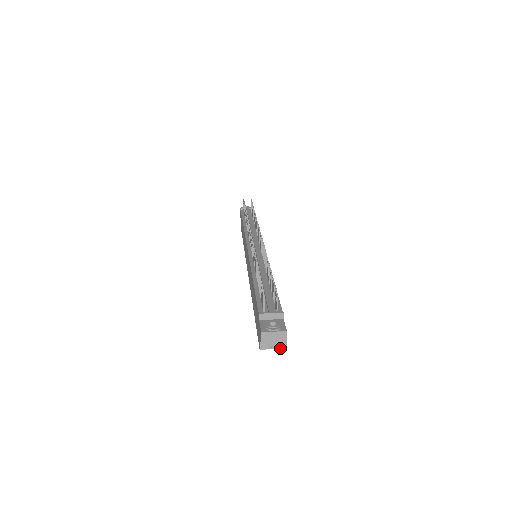
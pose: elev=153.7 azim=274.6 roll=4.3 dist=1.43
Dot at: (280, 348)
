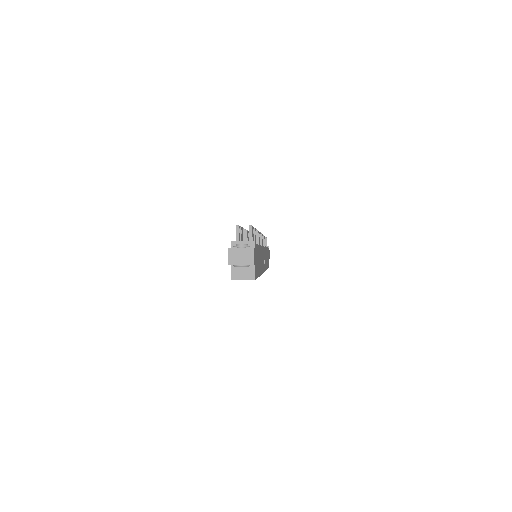
Dot at: occluded
